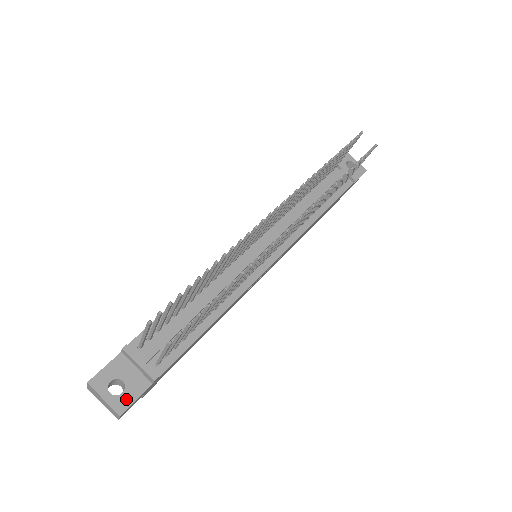
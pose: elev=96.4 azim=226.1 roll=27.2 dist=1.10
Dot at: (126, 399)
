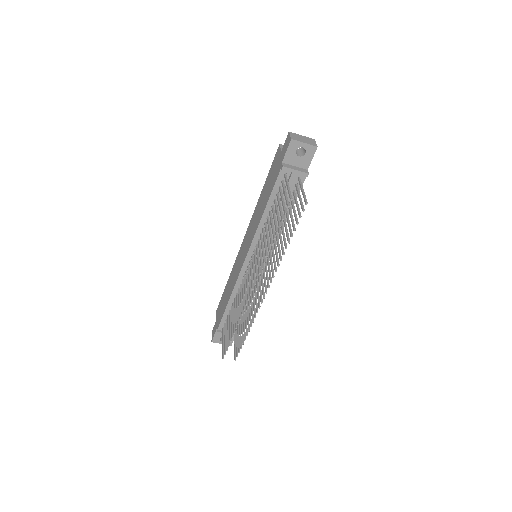
Dot at: occluded
